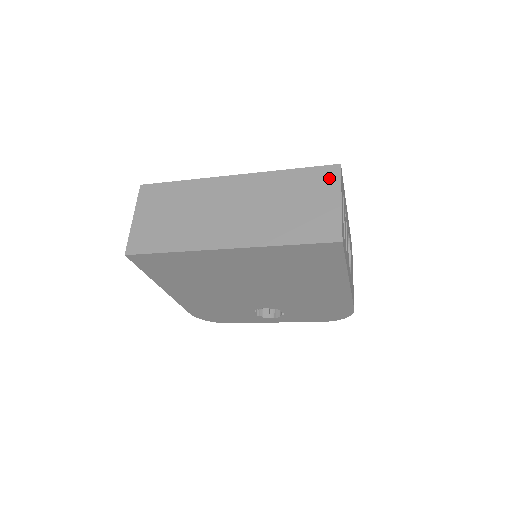
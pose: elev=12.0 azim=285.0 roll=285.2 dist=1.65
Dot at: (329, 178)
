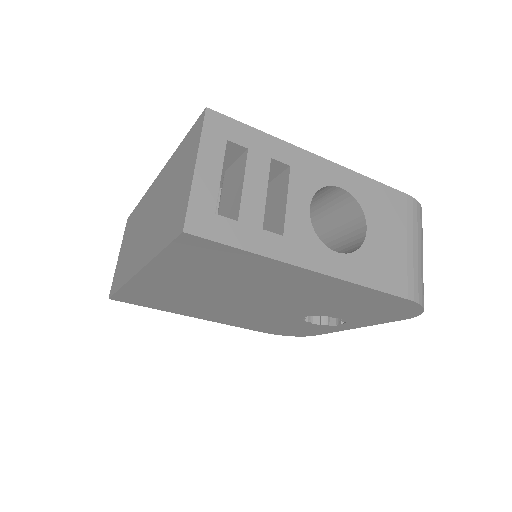
Dot at: (195, 137)
